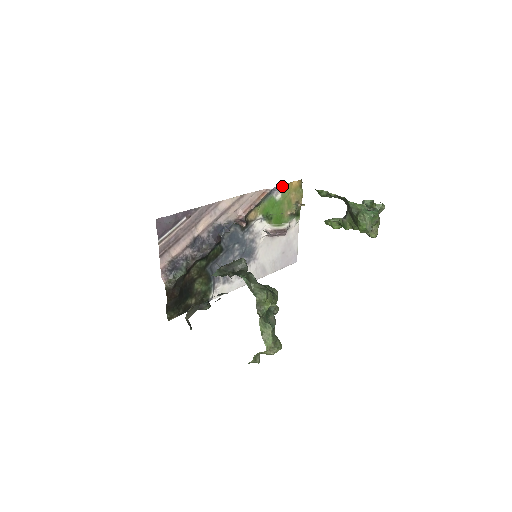
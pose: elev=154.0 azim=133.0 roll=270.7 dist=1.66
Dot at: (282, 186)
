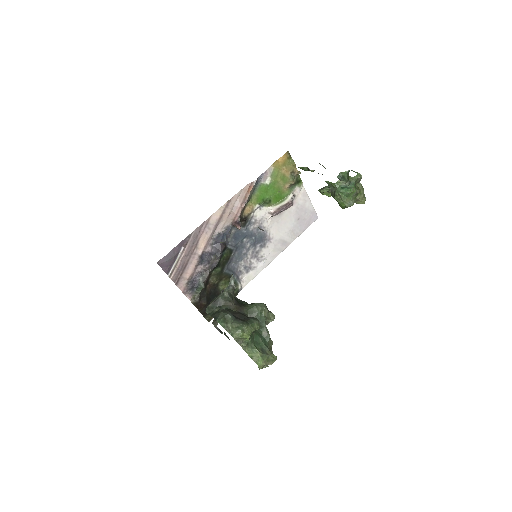
Dot at: (267, 170)
